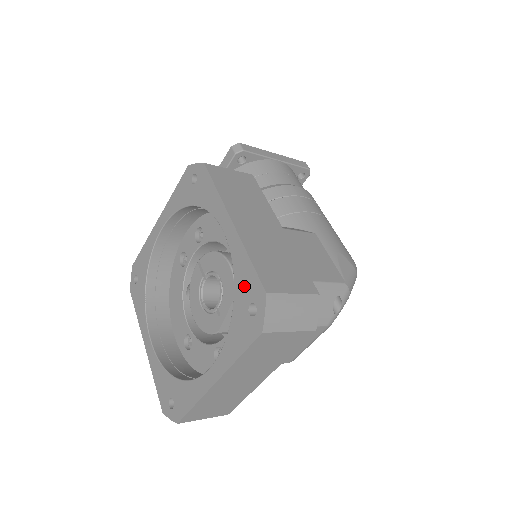
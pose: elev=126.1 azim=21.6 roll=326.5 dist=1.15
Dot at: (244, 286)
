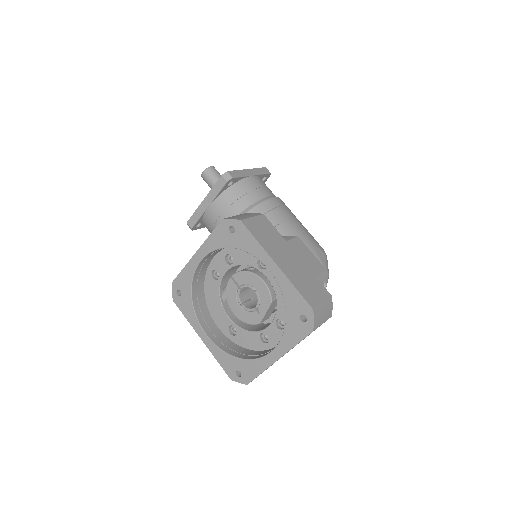
Dot at: (294, 305)
